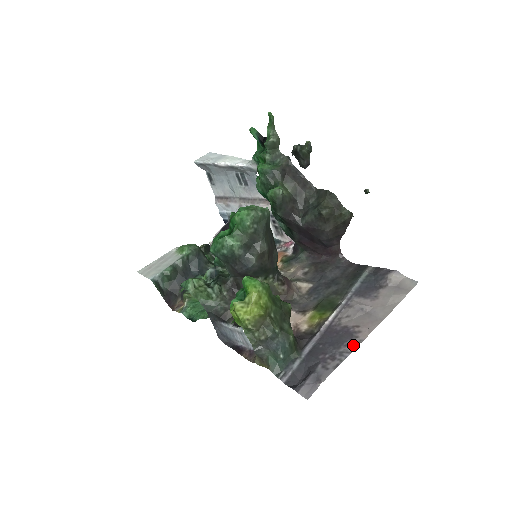
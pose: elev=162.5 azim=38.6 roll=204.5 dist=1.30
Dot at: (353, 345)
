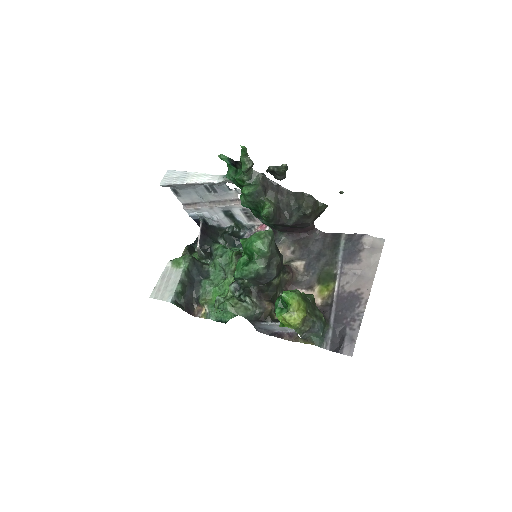
Dot at: (363, 306)
